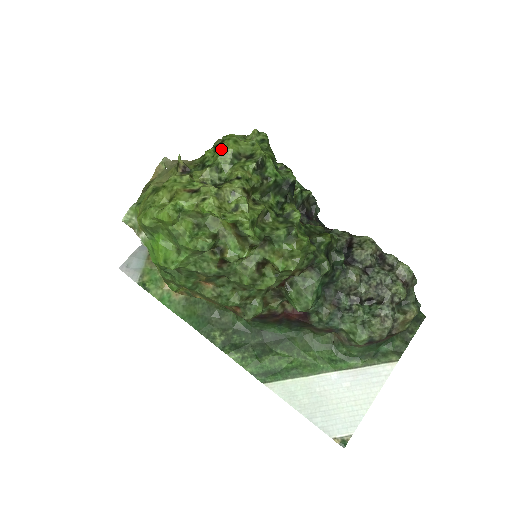
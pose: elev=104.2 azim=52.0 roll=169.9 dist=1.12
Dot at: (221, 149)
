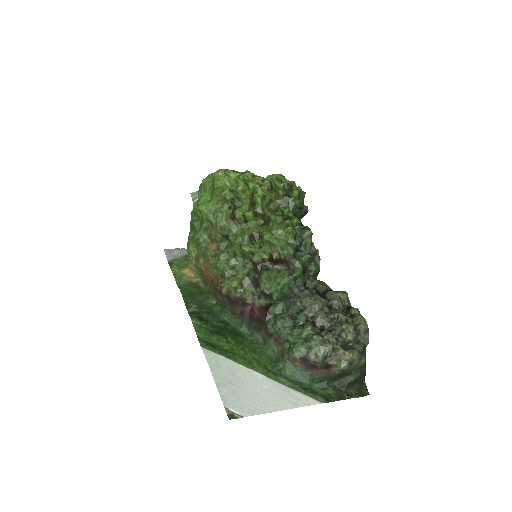
Dot at: (272, 174)
